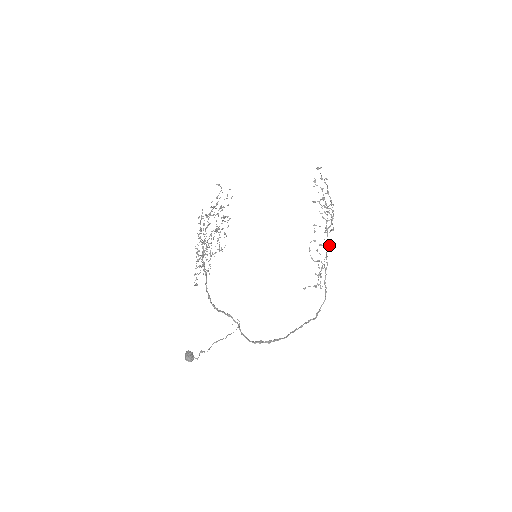
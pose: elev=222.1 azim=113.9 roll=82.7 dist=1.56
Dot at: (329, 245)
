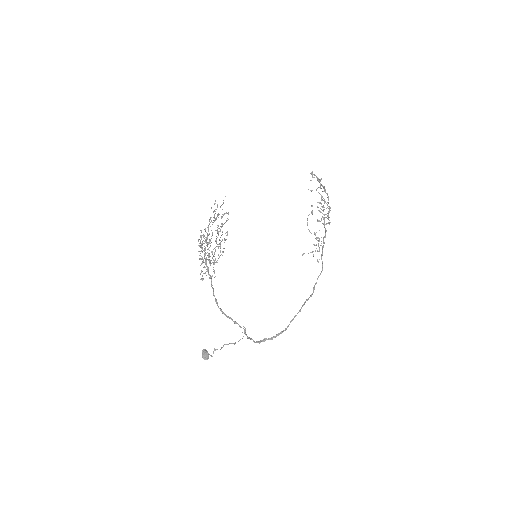
Dot at: occluded
